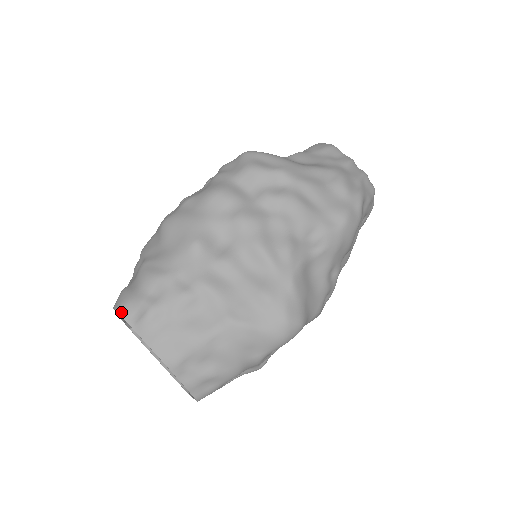
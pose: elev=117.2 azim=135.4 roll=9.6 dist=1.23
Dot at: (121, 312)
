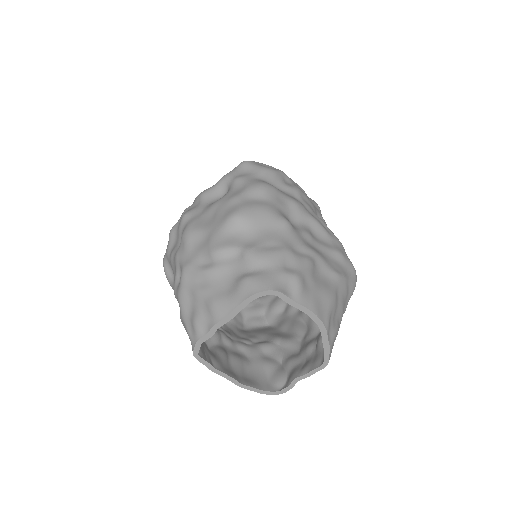
Dot at: (276, 289)
